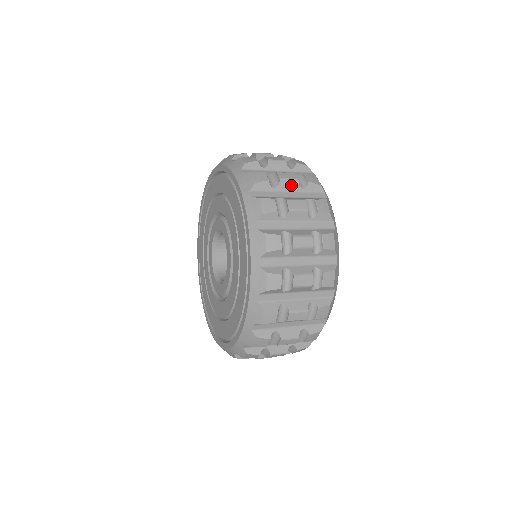
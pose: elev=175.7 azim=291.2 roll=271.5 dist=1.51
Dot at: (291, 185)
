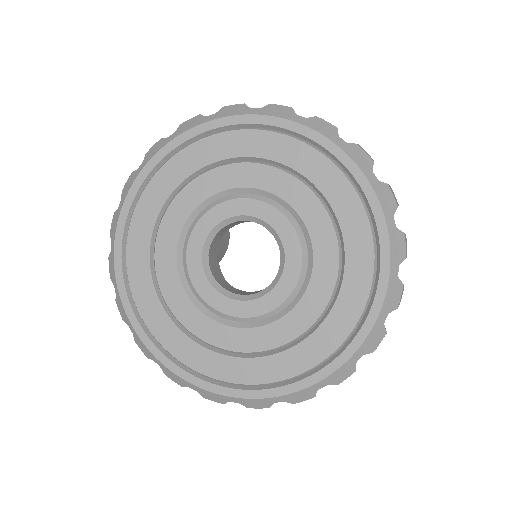
Dot at: occluded
